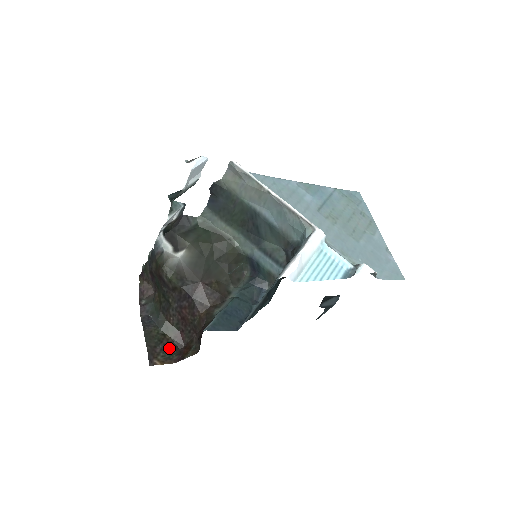
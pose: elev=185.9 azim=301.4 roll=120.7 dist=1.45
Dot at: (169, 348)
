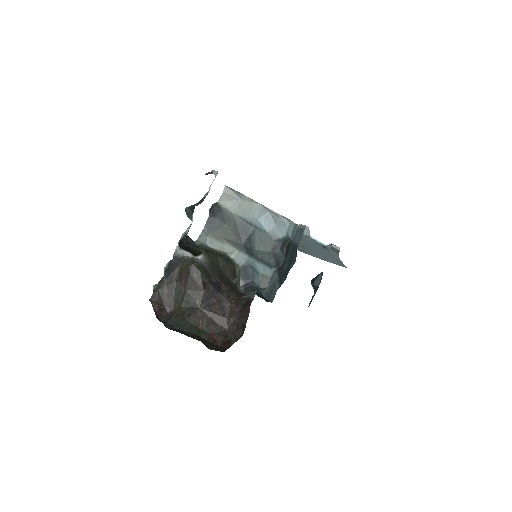
Dot at: (210, 344)
